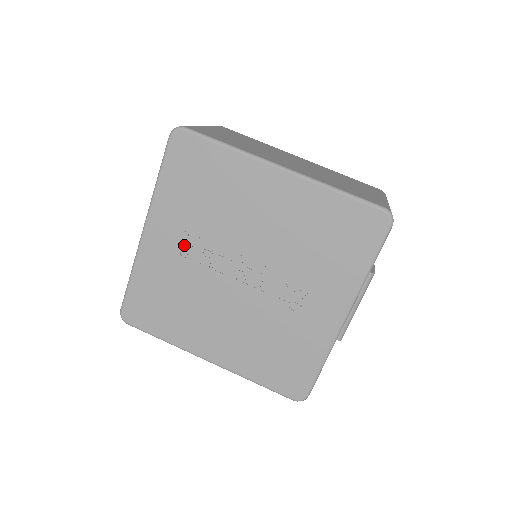
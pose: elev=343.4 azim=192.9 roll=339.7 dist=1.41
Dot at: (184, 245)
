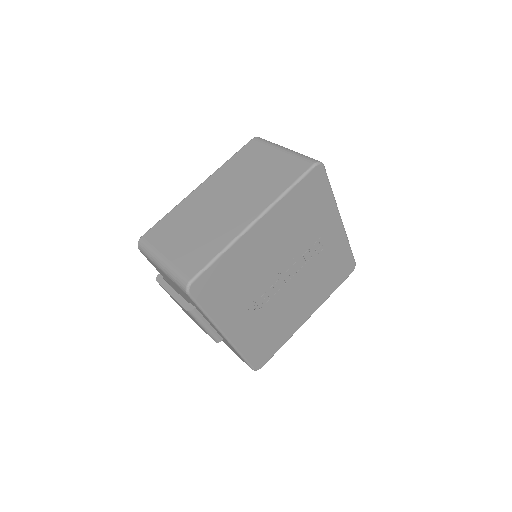
Dot at: (251, 311)
